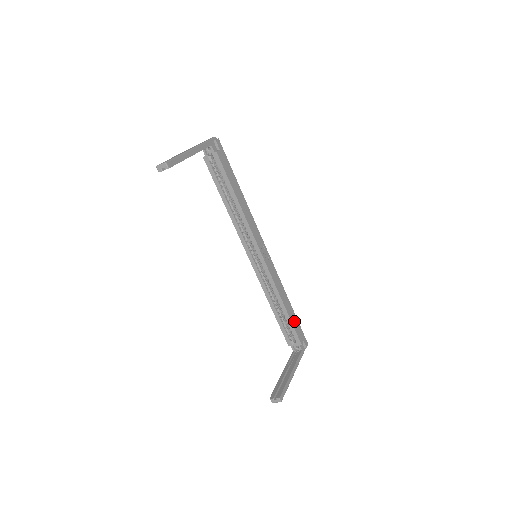
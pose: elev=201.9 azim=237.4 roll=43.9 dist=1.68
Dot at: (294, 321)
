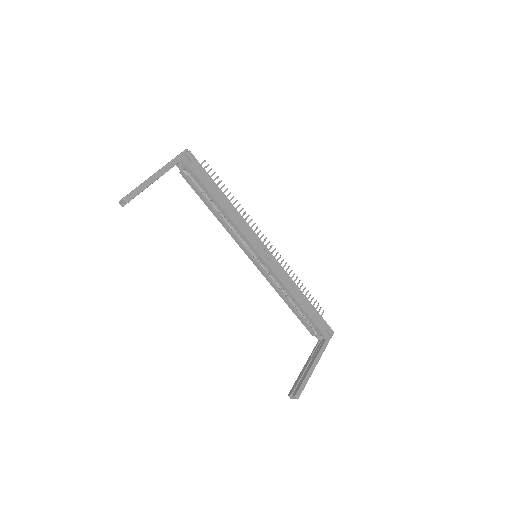
Dot at: (311, 312)
